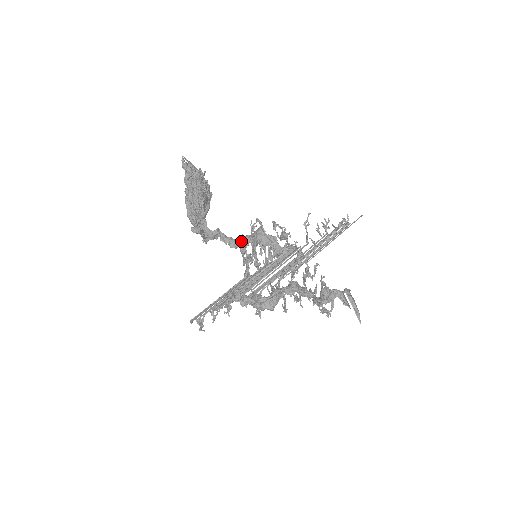
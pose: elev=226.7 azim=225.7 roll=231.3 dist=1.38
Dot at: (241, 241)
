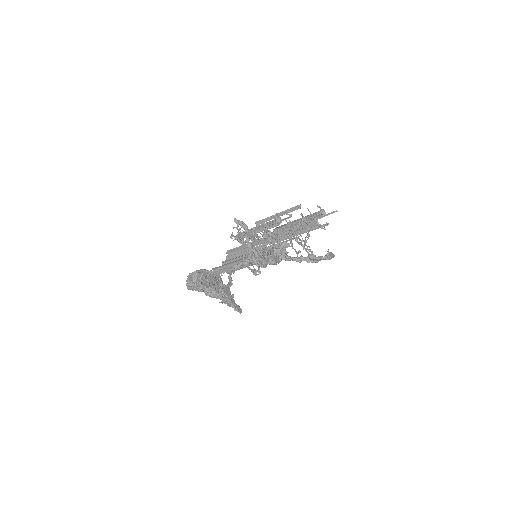
Dot at: occluded
